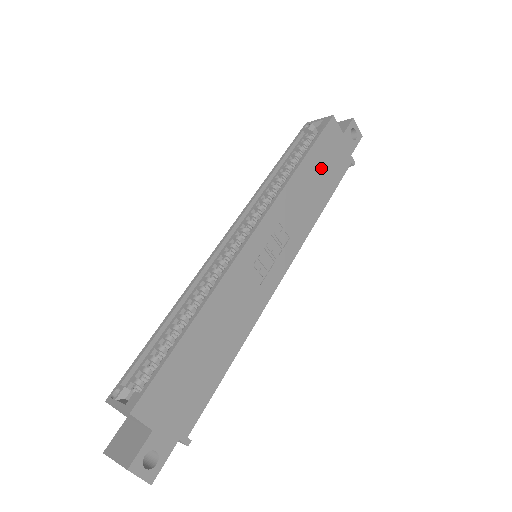
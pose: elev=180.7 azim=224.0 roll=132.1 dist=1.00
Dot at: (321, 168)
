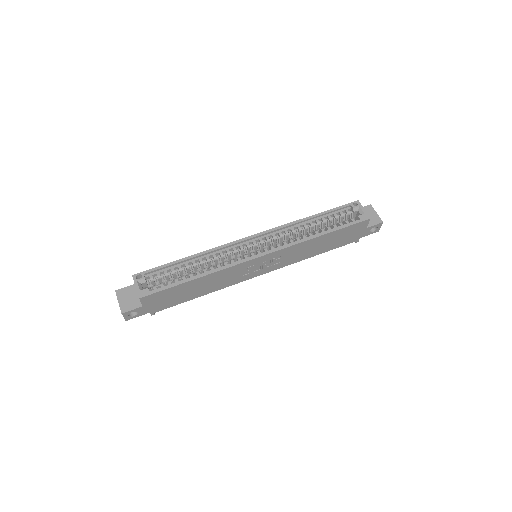
Dot at: (333, 240)
